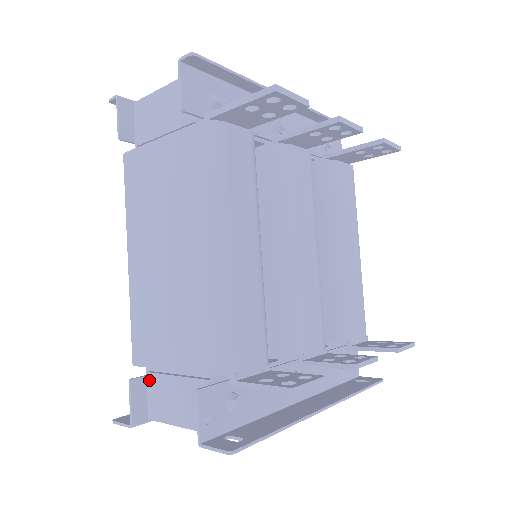
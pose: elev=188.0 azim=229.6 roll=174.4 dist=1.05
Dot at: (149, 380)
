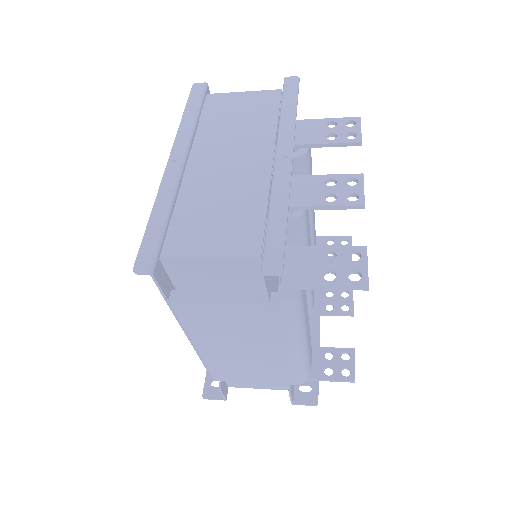
Dot at: occluded
